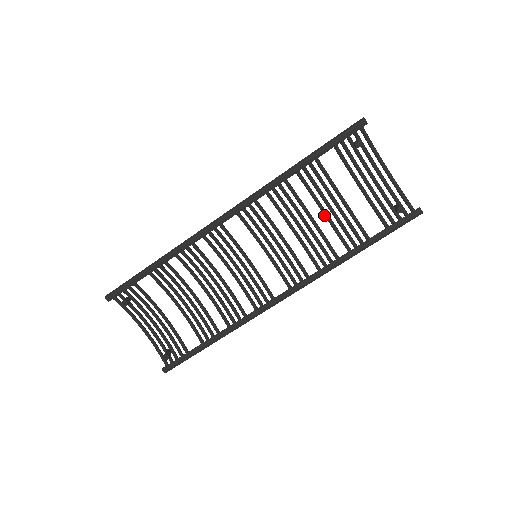
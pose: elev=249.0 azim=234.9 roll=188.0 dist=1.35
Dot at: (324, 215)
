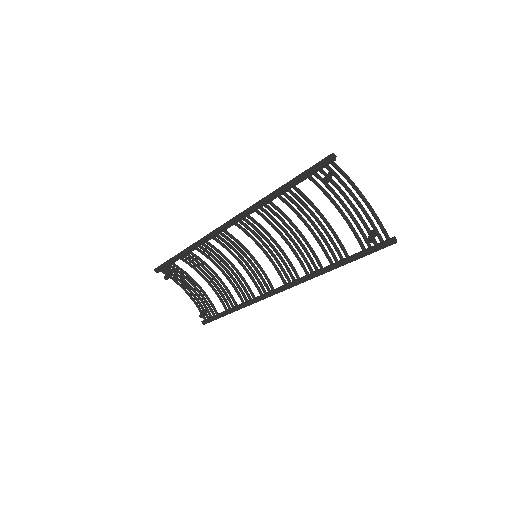
Dot at: (309, 230)
